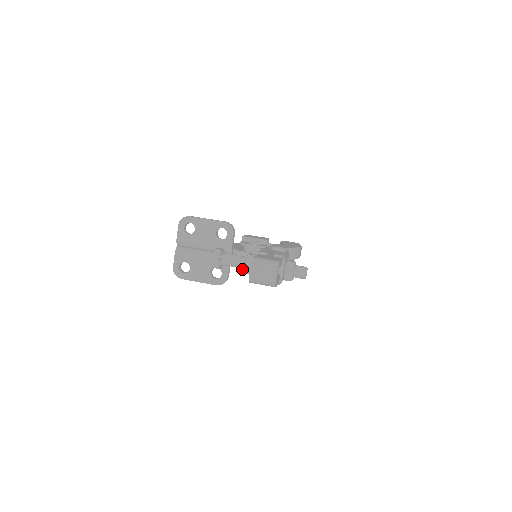
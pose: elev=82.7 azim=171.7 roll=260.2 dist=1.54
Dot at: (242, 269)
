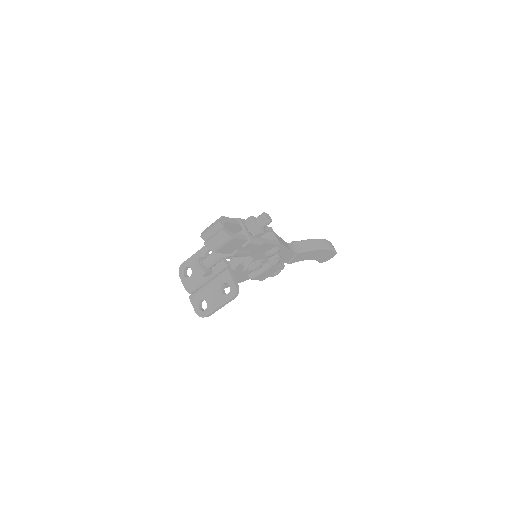
Dot at: (244, 270)
